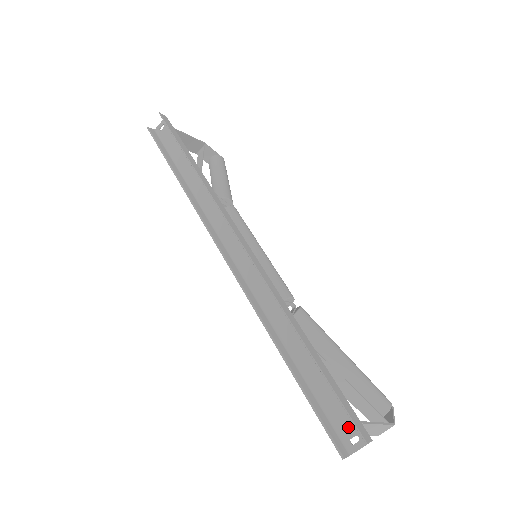
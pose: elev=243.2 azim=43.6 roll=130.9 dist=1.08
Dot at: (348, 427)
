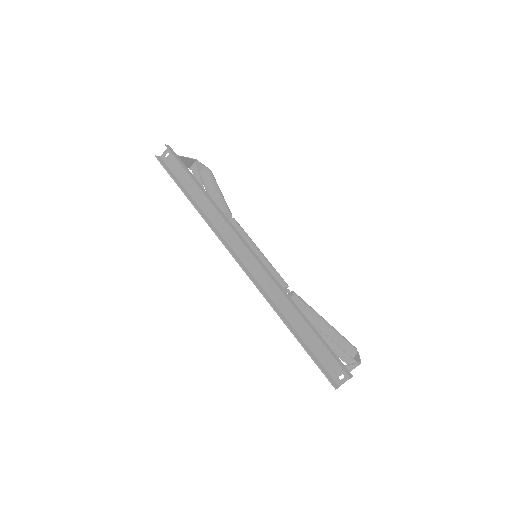
Dot at: (337, 370)
